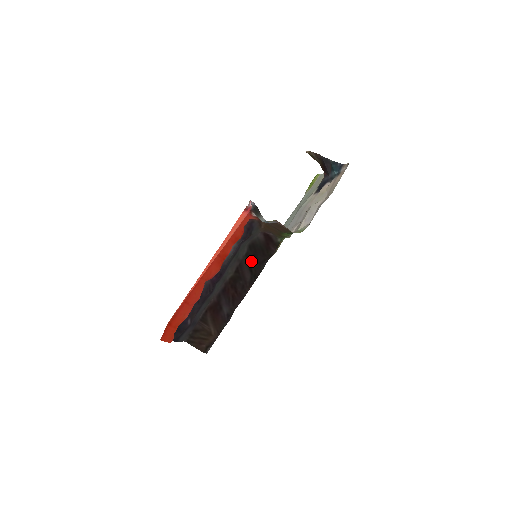
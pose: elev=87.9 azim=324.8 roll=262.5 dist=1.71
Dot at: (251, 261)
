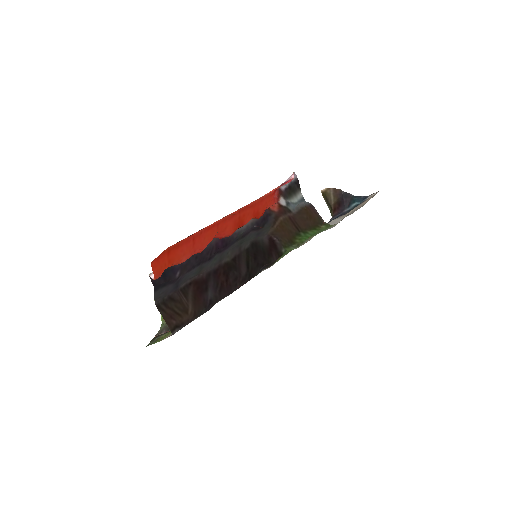
Dot at: (250, 258)
